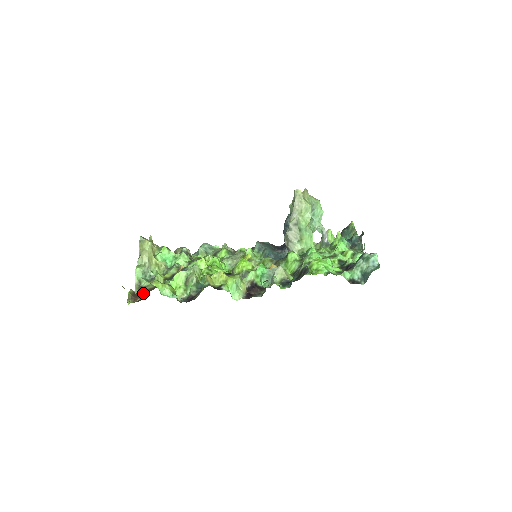
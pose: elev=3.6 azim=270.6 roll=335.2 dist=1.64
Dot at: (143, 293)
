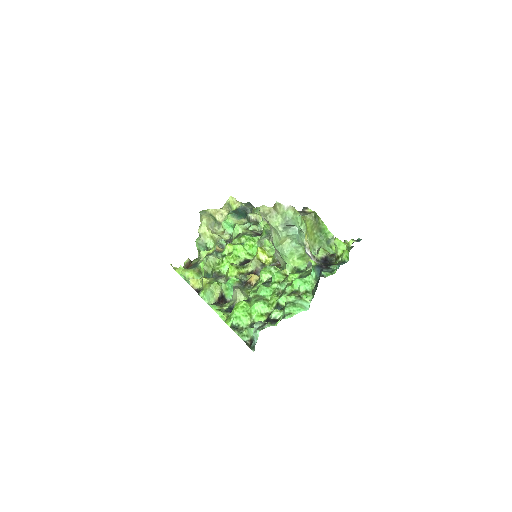
Dot at: (188, 267)
